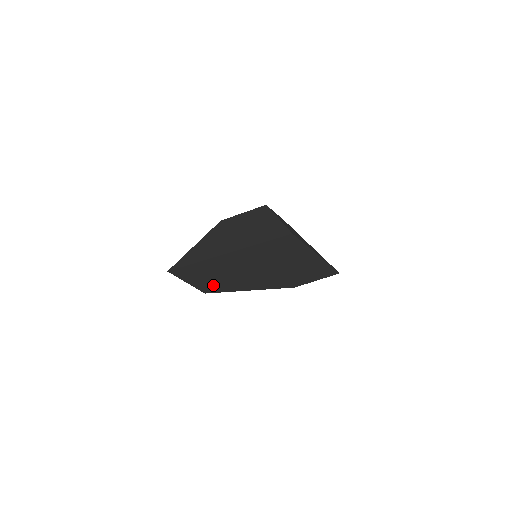
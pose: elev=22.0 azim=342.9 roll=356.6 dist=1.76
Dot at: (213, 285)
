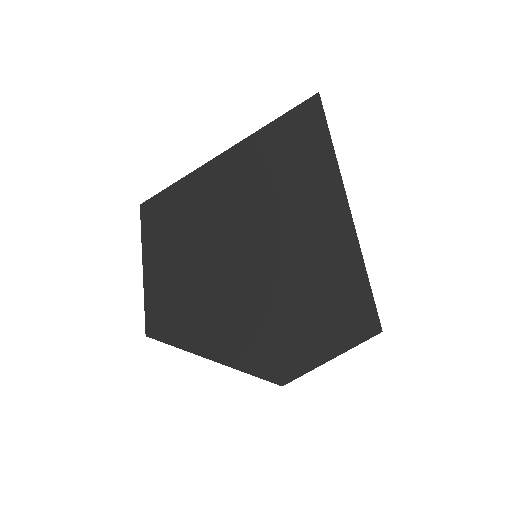
Dot at: (168, 297)
